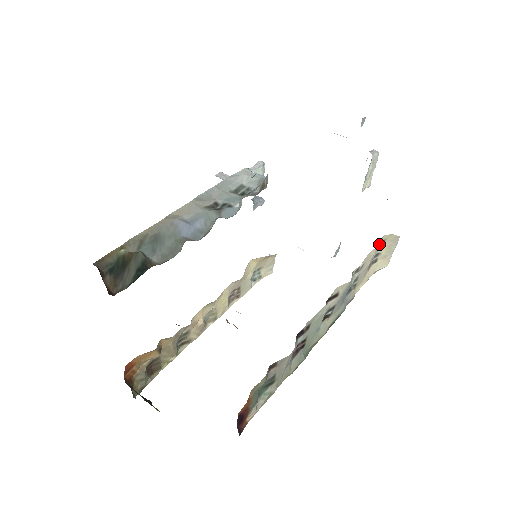
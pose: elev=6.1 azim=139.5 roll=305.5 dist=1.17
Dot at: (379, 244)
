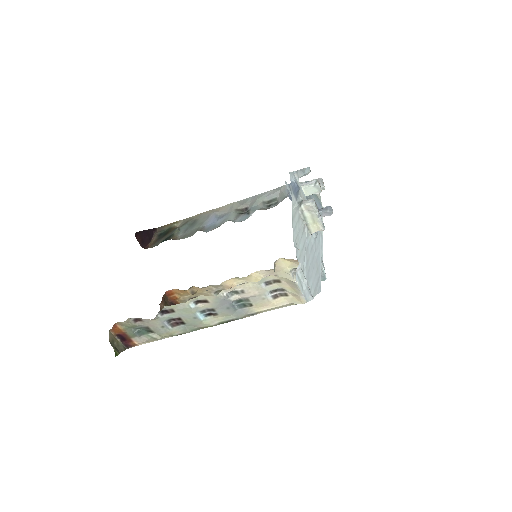
Dot at: (274, 281)
